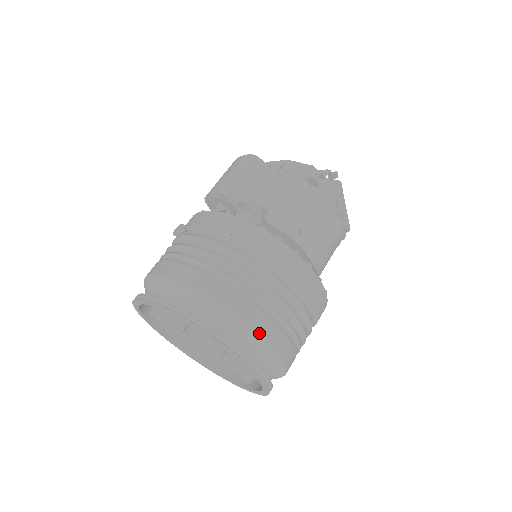
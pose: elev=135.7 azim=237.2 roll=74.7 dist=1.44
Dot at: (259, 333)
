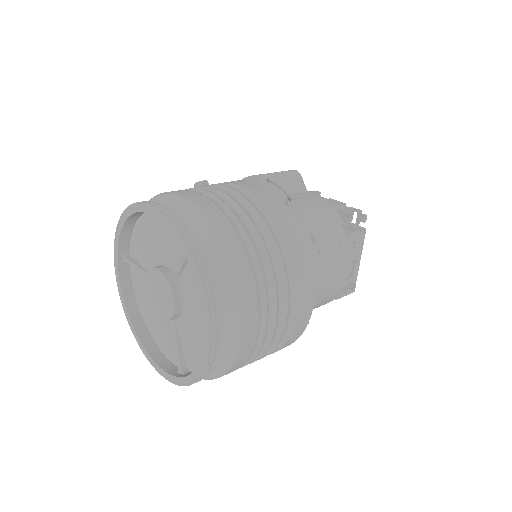
Dot at: (235, 273)
